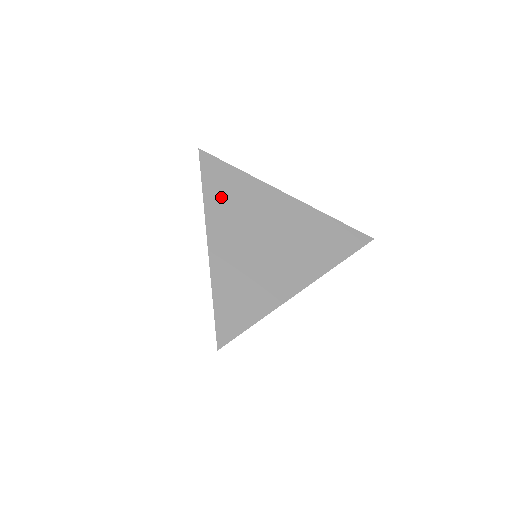
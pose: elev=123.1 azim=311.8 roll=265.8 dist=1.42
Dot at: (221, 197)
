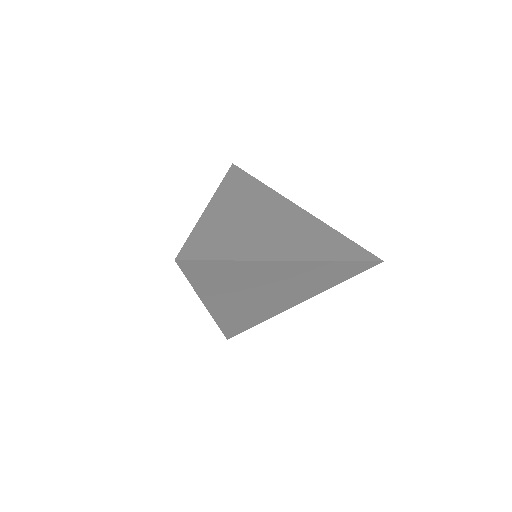
Dot at: (237, 188)
